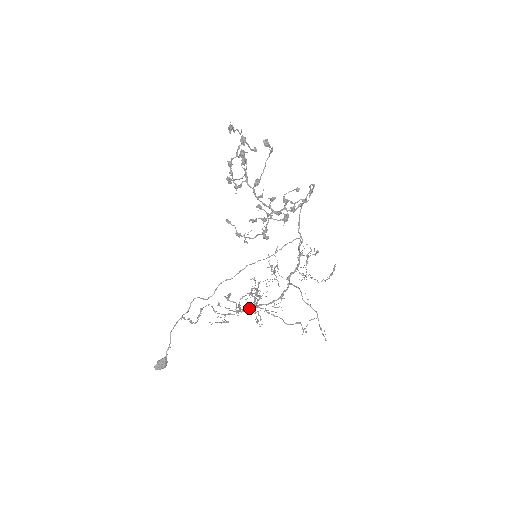
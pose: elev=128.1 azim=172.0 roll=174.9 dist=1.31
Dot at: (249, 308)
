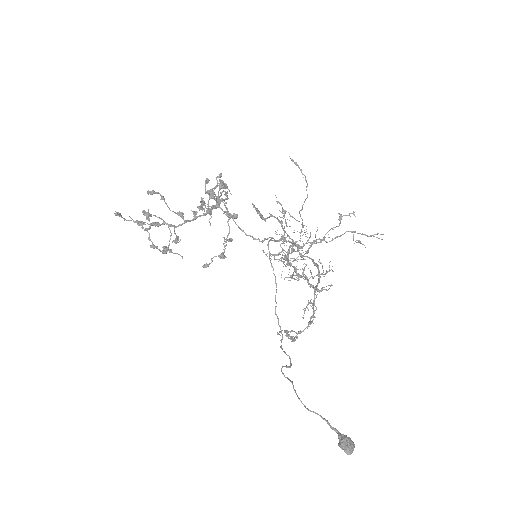
Dot at: (298, 248)
